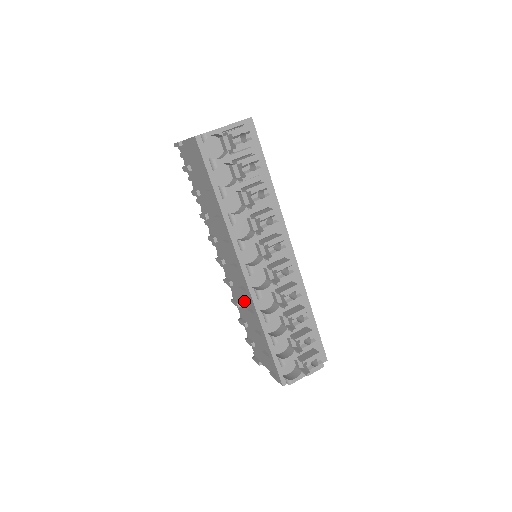
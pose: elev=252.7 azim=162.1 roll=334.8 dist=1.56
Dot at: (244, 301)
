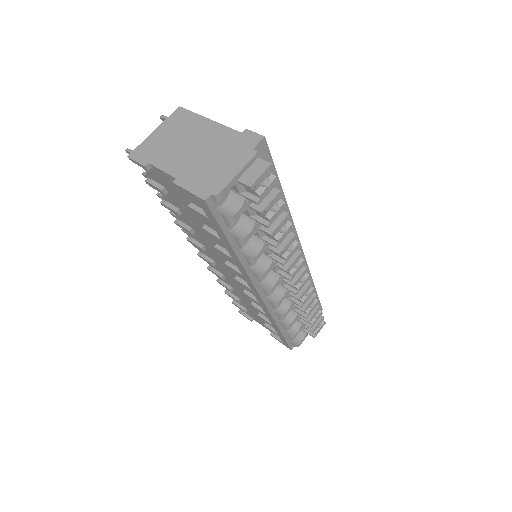
Dot at: occluded
